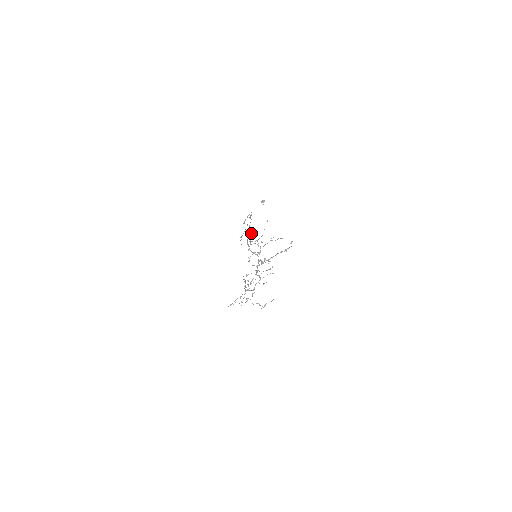
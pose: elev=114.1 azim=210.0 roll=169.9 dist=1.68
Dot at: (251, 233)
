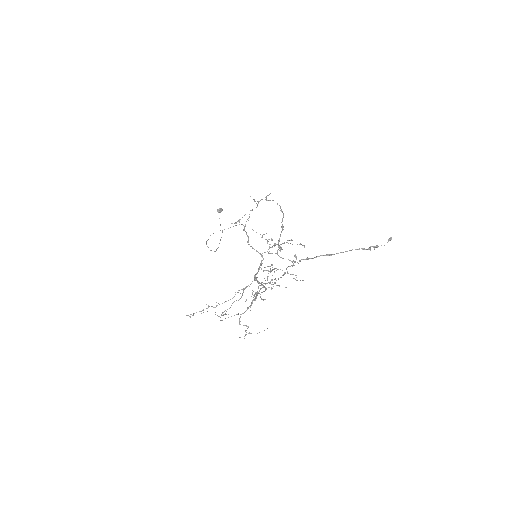
Dot at: (283, 214)
